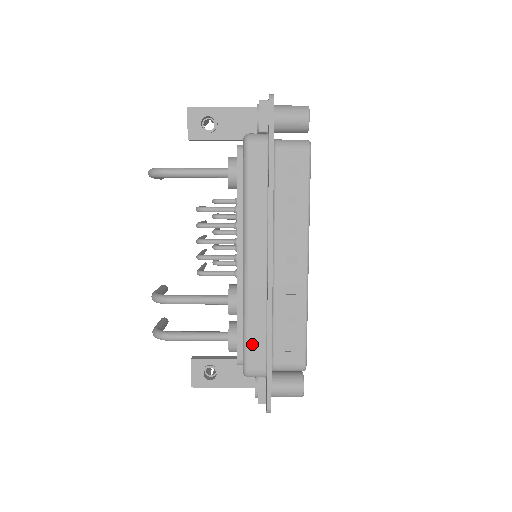
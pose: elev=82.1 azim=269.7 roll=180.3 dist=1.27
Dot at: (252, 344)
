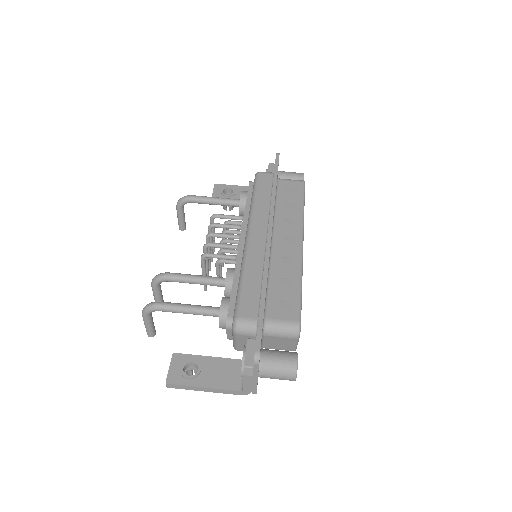
Dot at: (246, 294)
